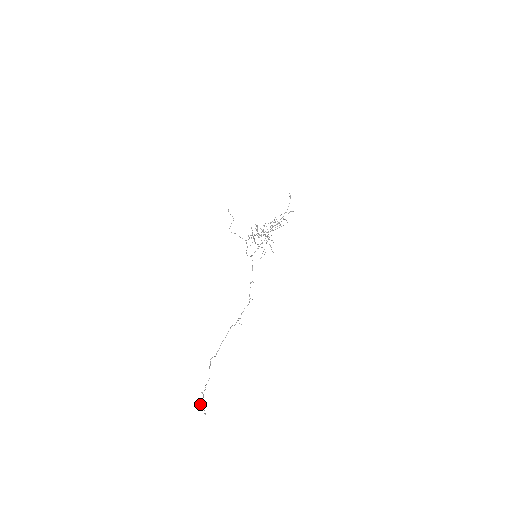
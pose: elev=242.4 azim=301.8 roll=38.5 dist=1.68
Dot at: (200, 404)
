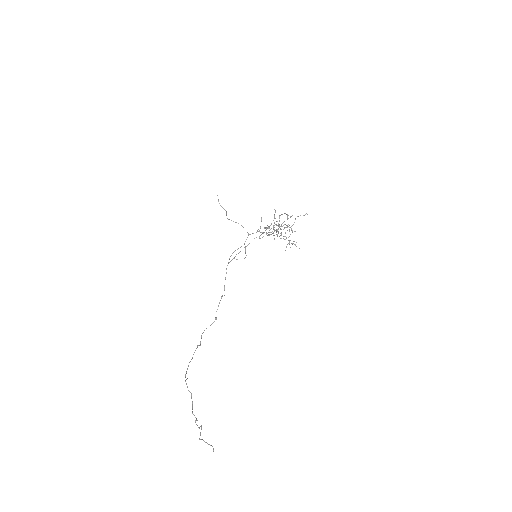
Dot at: occluded
